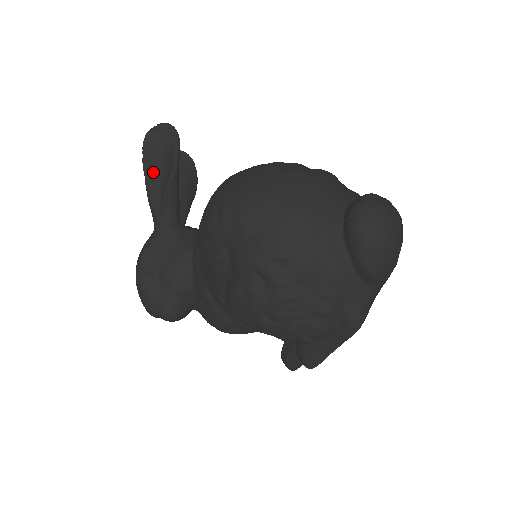
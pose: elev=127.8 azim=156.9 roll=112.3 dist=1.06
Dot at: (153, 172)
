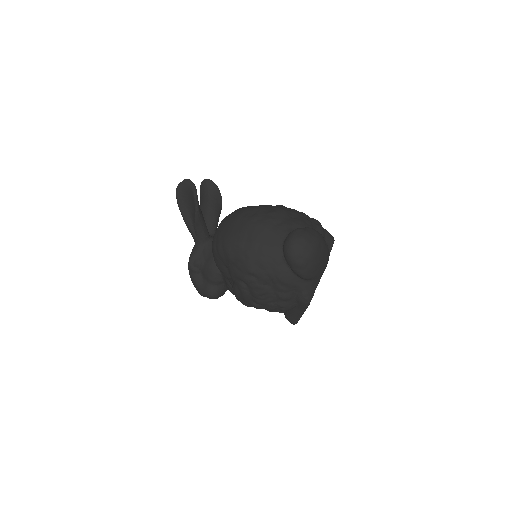
Dot at: (186, 210)
